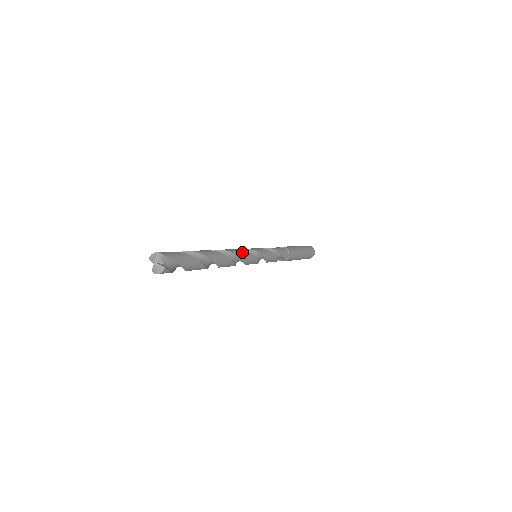
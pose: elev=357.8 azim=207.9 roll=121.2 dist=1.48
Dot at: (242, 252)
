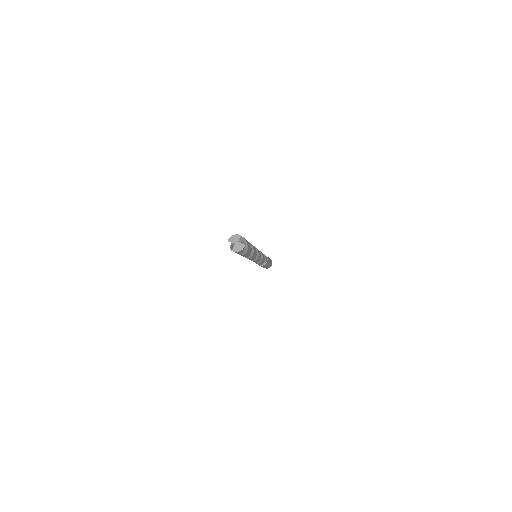
Dot at: occluded
